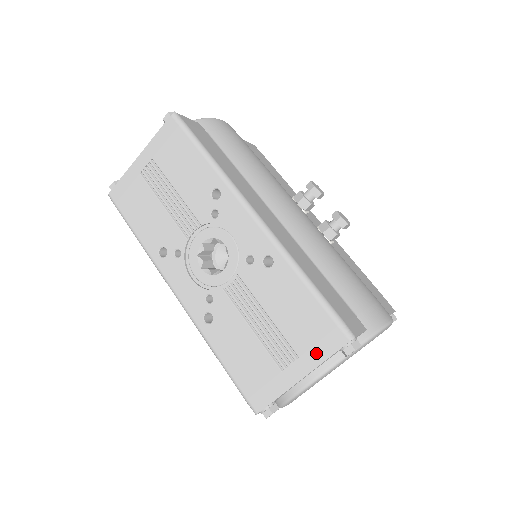
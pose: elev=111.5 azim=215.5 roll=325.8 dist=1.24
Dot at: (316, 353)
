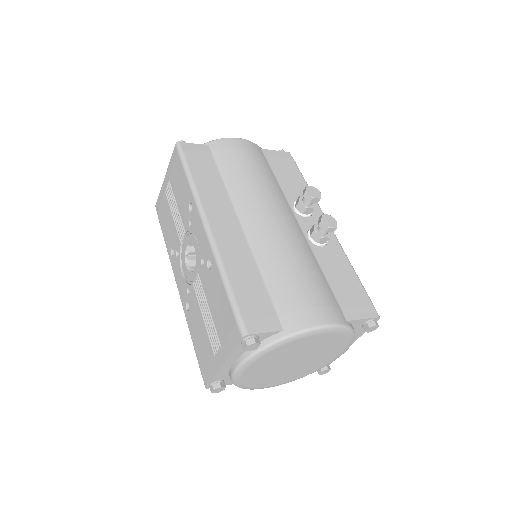
Dot at: (228, 344)
